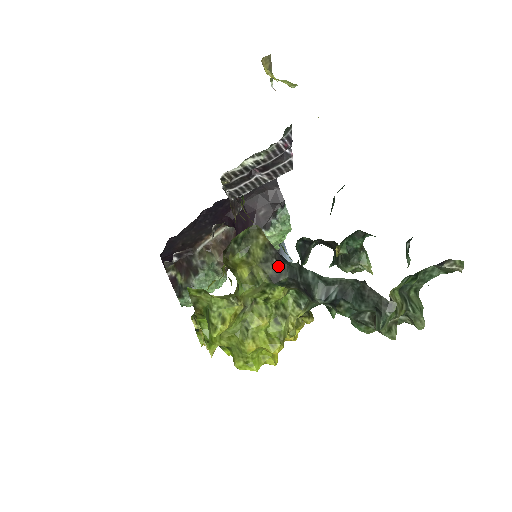
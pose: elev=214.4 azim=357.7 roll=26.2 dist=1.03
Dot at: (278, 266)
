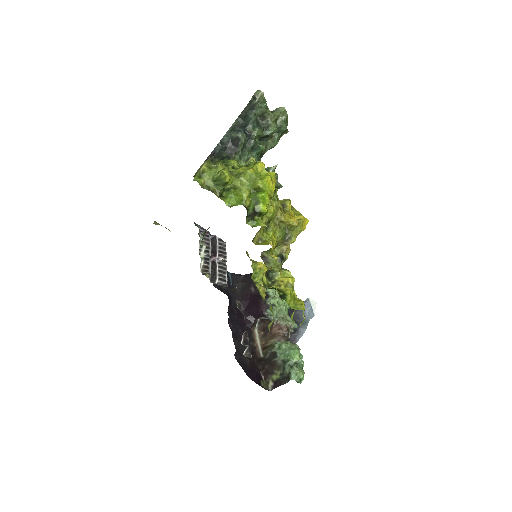
Dot at: (217, 156)
